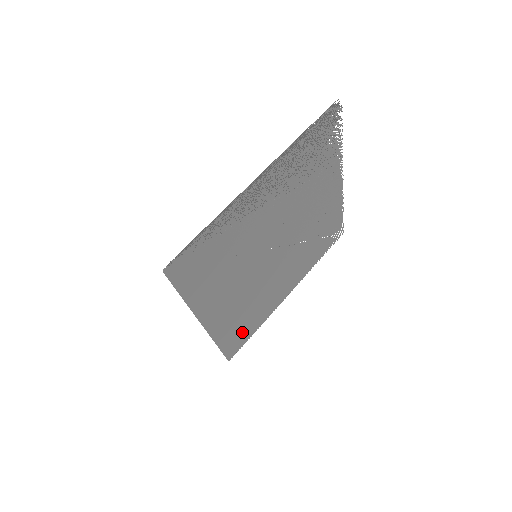
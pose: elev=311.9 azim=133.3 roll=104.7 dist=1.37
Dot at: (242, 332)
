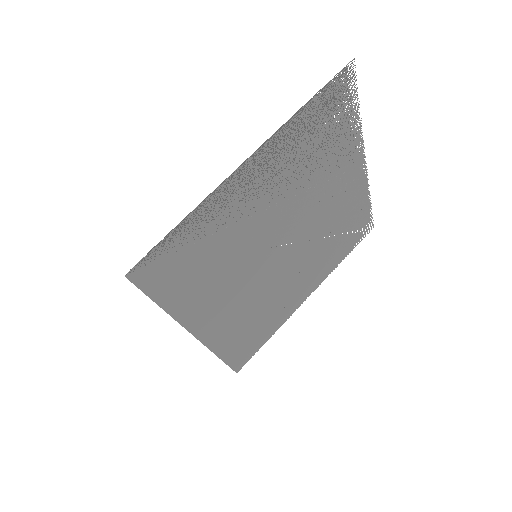
Dot at: (250, 341)
